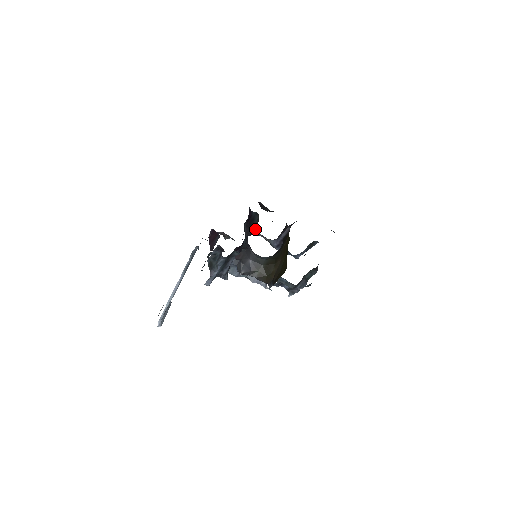
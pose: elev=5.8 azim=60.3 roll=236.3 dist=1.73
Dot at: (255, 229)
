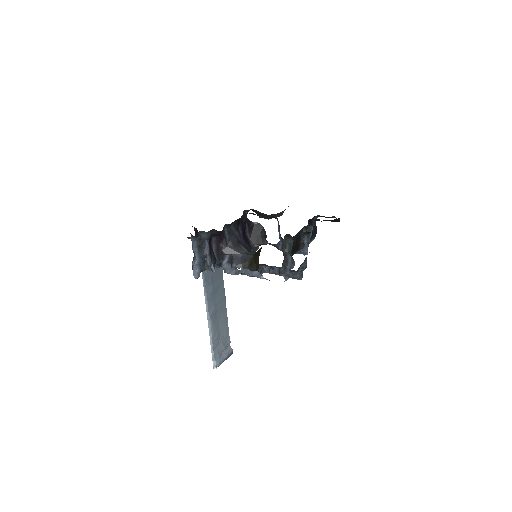
Dot at: (262, 239)
